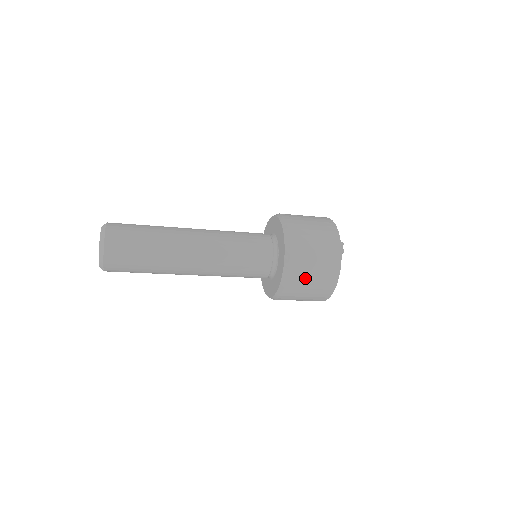
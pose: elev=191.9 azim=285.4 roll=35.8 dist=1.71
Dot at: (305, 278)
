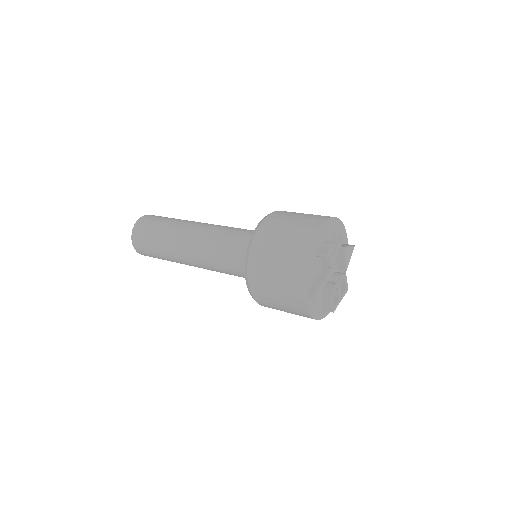
Dot at: (266, 278)
